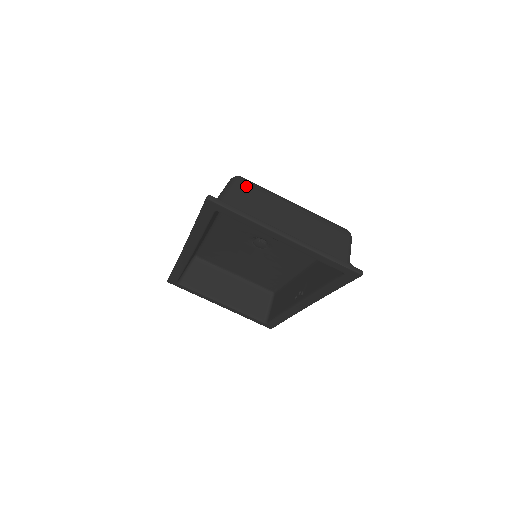
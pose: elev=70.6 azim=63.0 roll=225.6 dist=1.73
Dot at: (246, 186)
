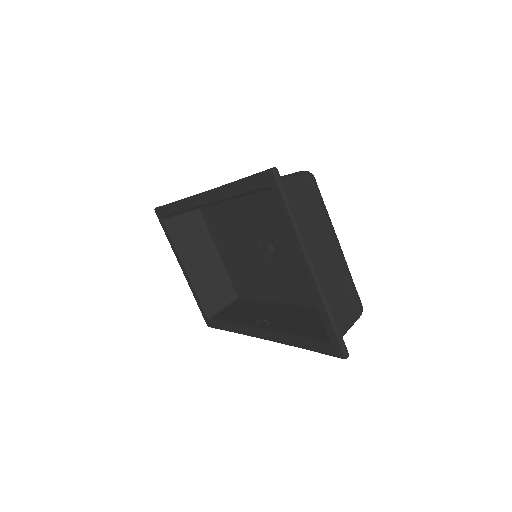
Dot at: (312, 189)
